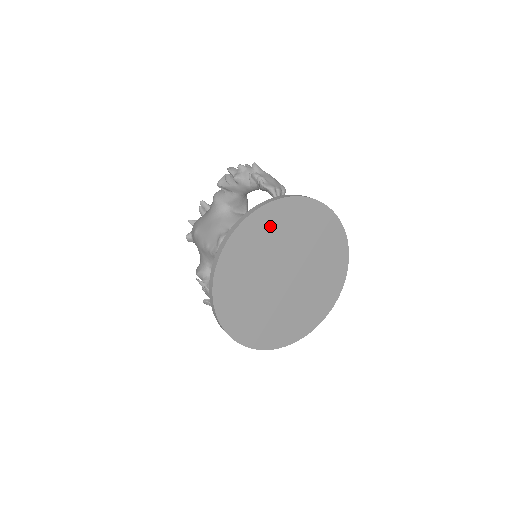
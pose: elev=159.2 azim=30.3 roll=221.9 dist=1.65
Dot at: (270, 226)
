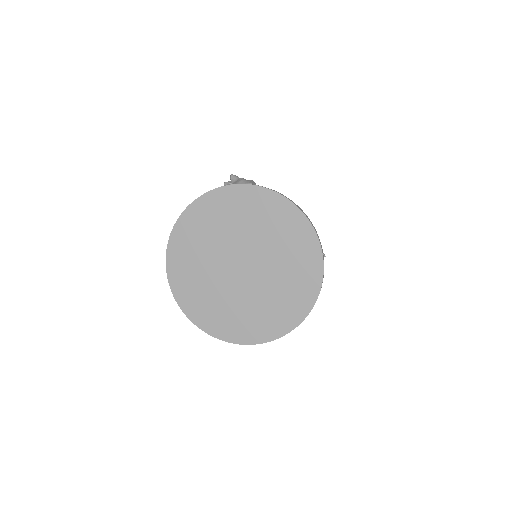
Dot at: (198, 228)
